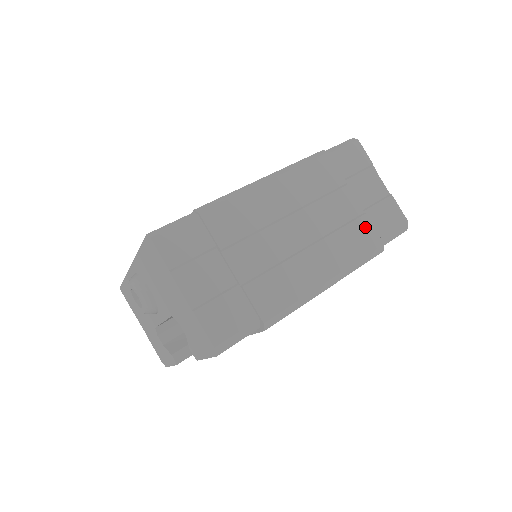
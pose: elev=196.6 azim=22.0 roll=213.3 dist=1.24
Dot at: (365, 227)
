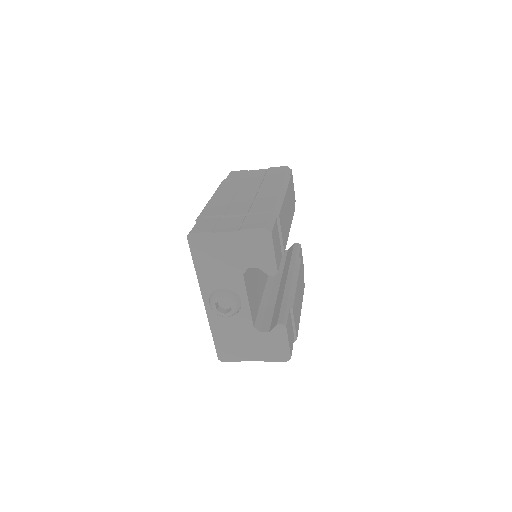
Dot at: (271, 176)
